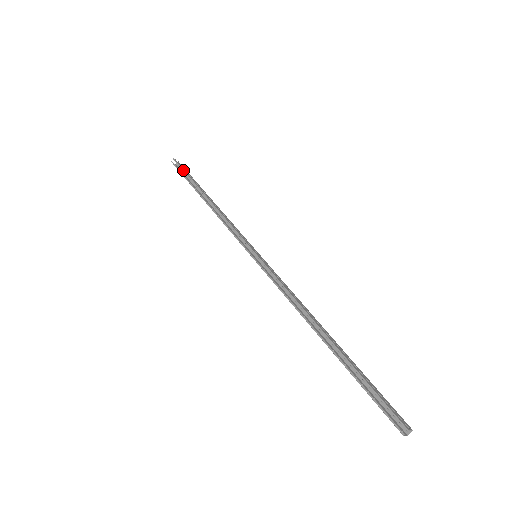
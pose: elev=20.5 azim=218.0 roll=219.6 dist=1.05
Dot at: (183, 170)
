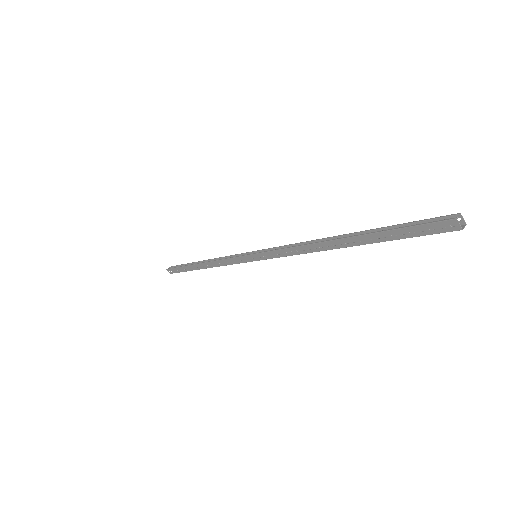
Dot at: (179, 265)
